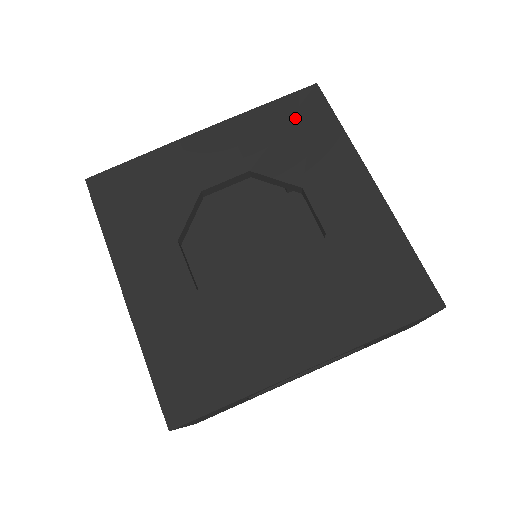
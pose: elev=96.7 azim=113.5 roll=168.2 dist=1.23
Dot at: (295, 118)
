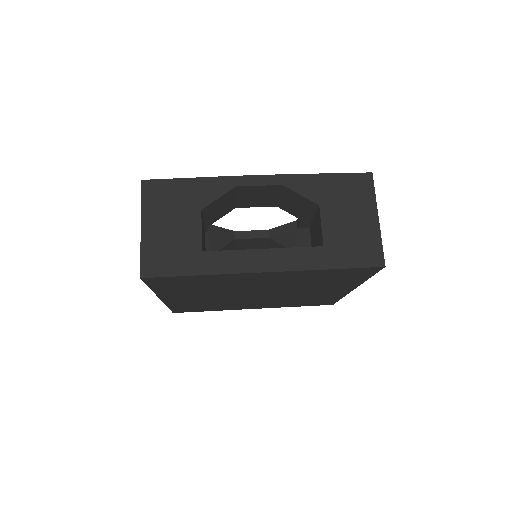
Dot at: occluded
